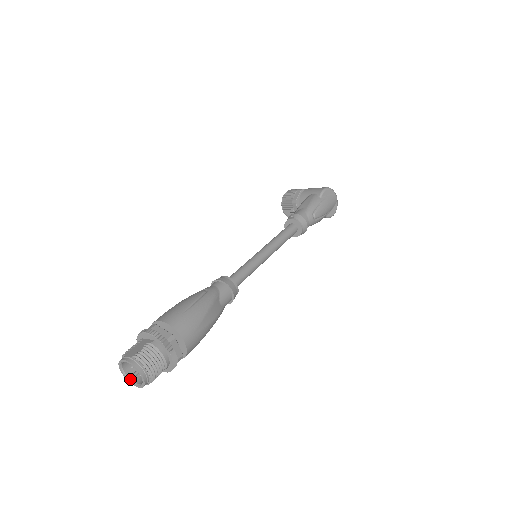
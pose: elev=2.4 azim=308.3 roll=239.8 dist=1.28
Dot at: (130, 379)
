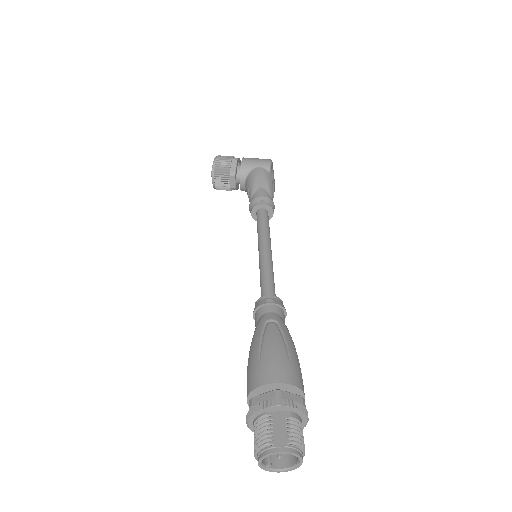
Dot at: (267, 467)
